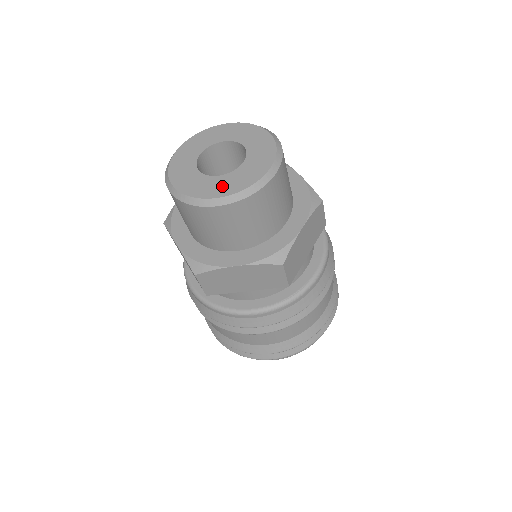
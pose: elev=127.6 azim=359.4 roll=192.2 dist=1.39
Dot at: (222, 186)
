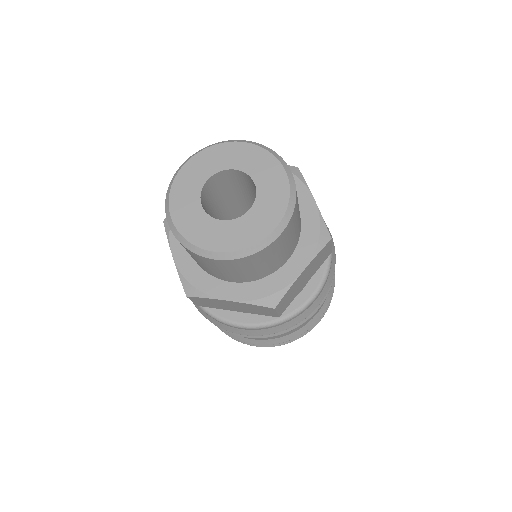
Dot at: (222, 237)
